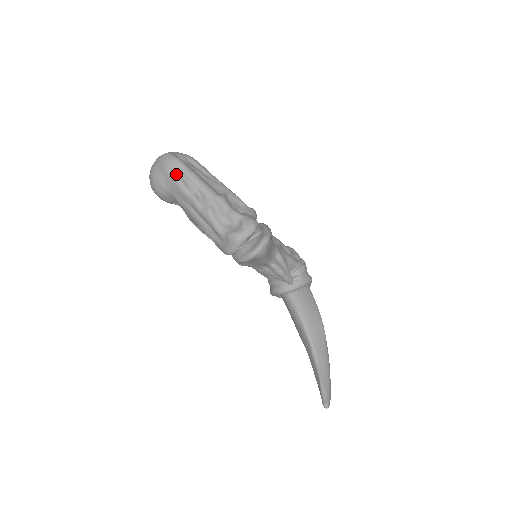
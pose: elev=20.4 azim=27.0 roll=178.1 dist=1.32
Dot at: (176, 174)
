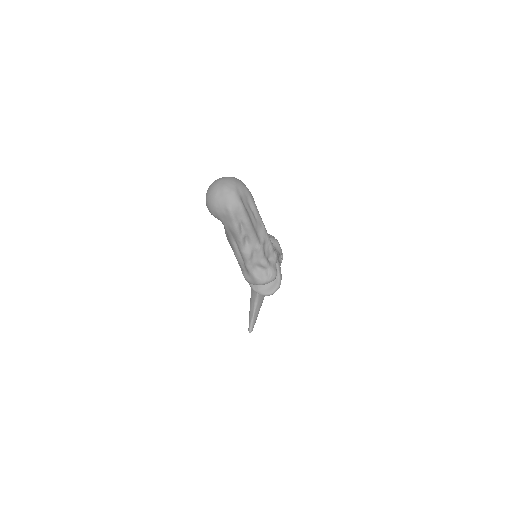
Dot at: (236, 220)
